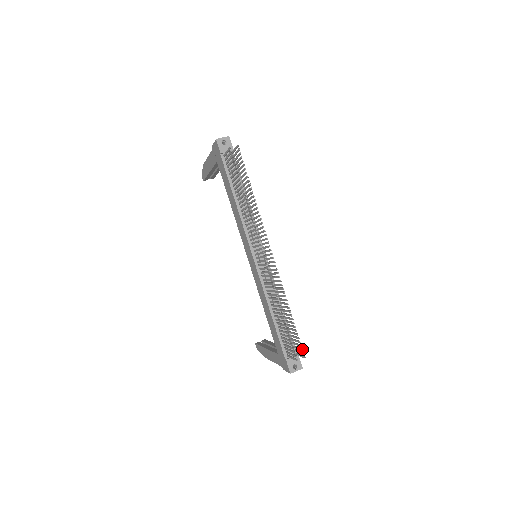
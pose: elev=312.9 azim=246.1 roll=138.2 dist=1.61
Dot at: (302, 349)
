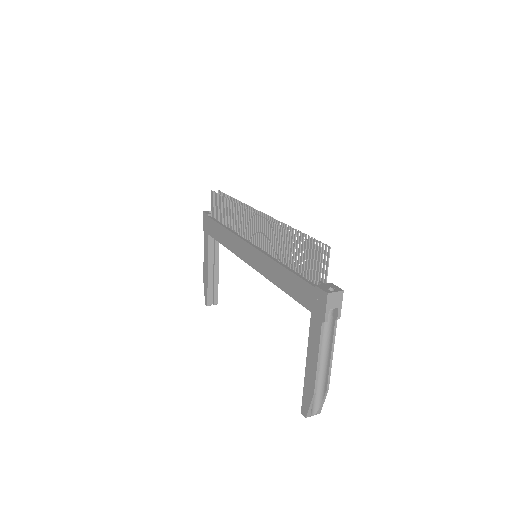
Dot at: (322, 243)
